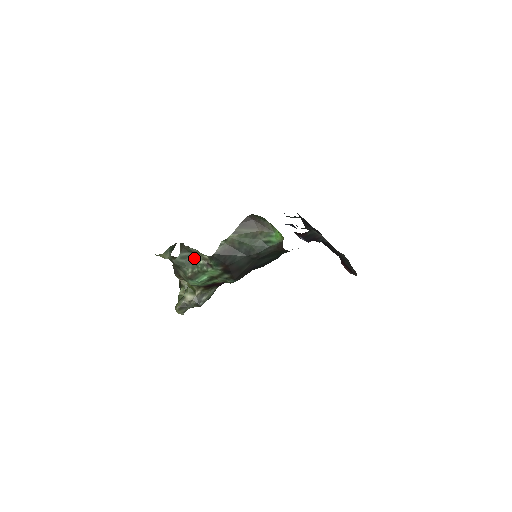
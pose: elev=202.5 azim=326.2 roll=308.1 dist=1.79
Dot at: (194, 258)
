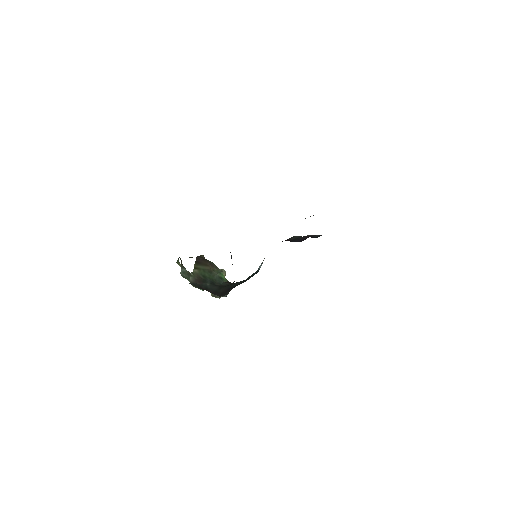
Dot at: (190, 274)
